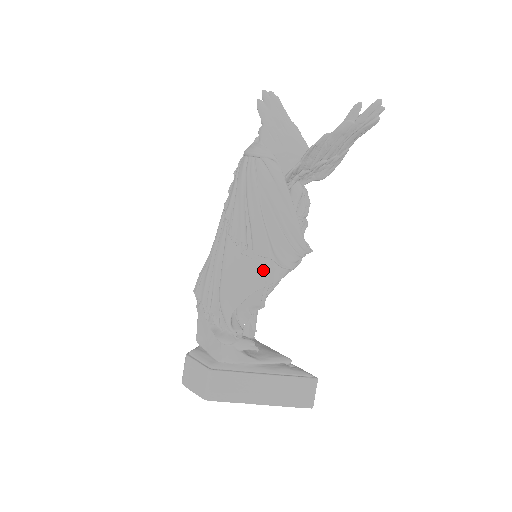
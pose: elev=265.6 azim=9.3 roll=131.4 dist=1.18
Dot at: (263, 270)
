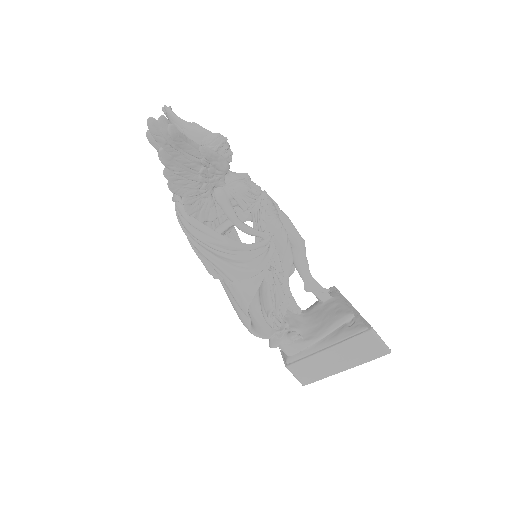
Dot at: (241, 290)
